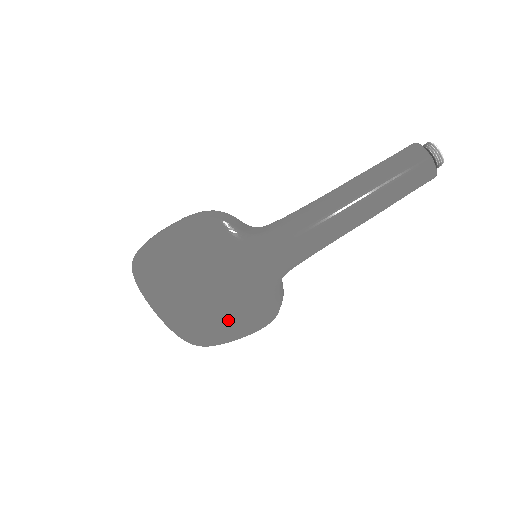
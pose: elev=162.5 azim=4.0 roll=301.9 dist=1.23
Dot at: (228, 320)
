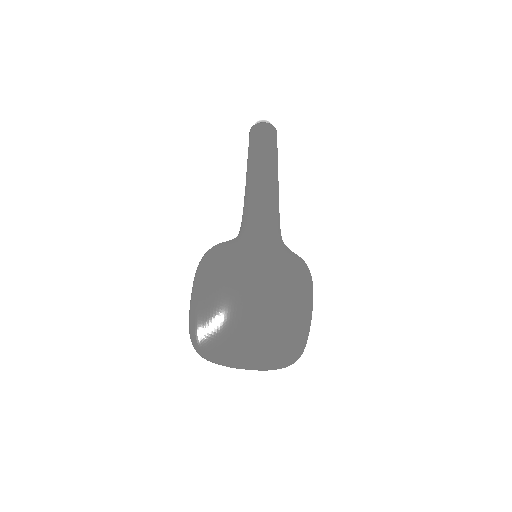
Dot at: (291, 304)
